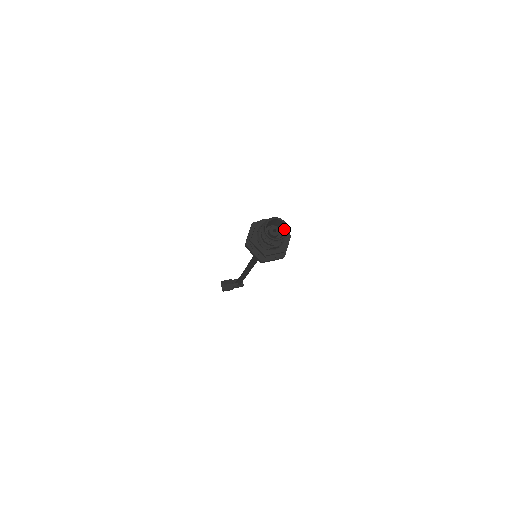
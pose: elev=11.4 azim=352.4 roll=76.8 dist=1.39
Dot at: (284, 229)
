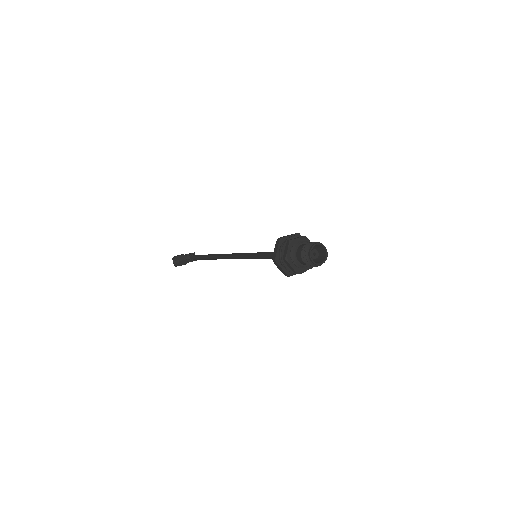
Dot at: (323, 253)
